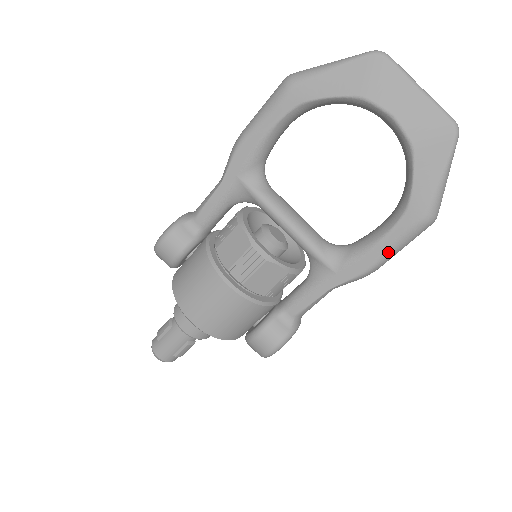
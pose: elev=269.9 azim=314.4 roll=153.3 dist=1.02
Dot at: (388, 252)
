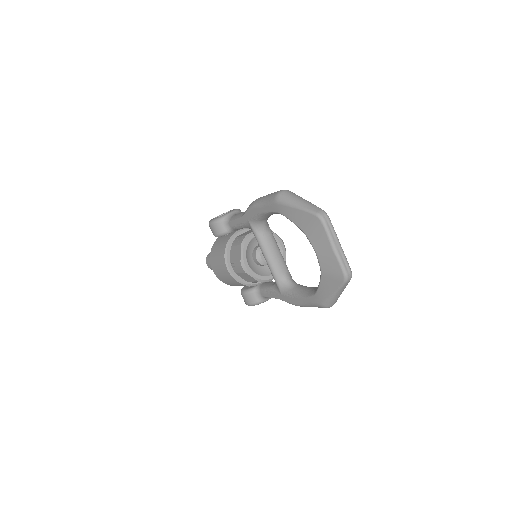
Dot at: (304, 305)
